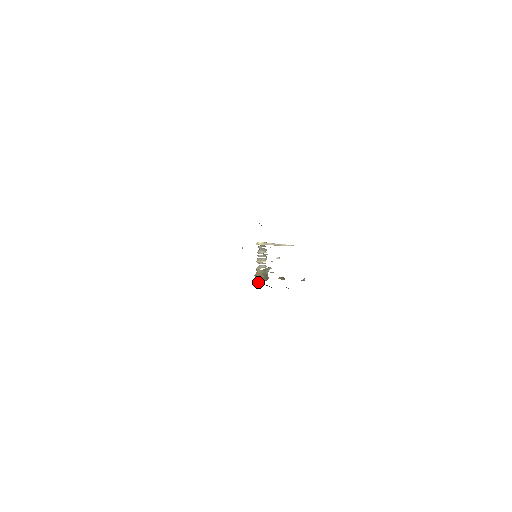
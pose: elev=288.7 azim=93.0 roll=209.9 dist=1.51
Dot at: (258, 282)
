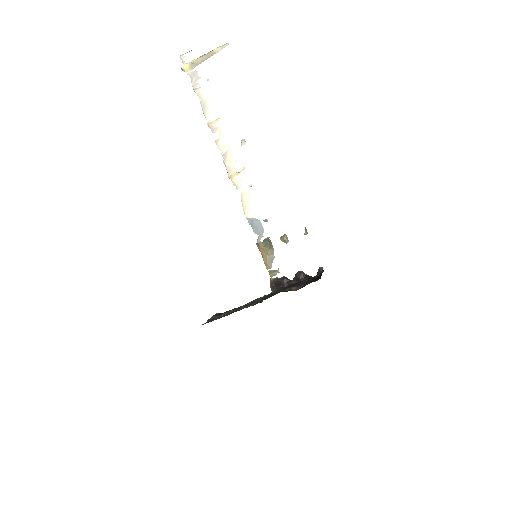
Dot at: (270, 268)
